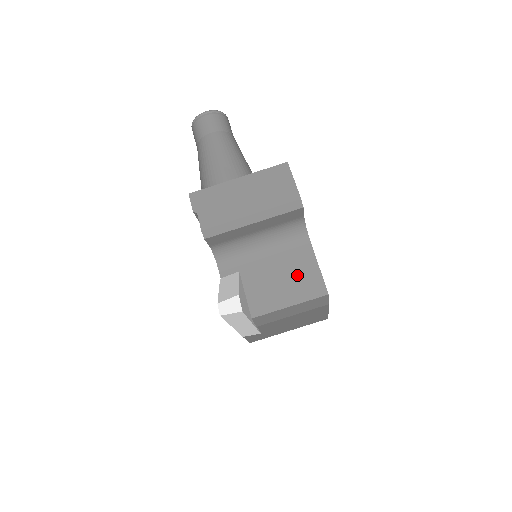
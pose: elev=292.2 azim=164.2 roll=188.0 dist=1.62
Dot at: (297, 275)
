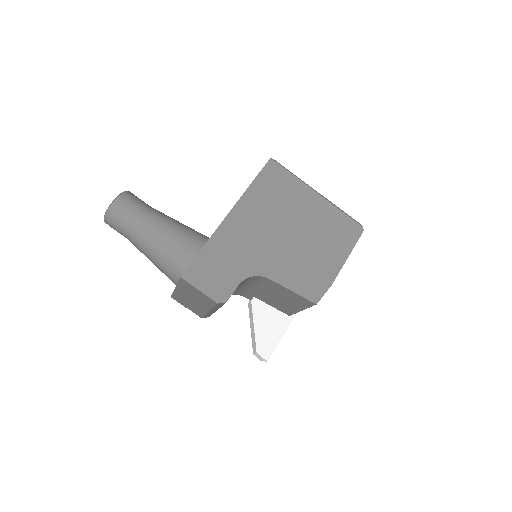
Dot at: (284, 296)
